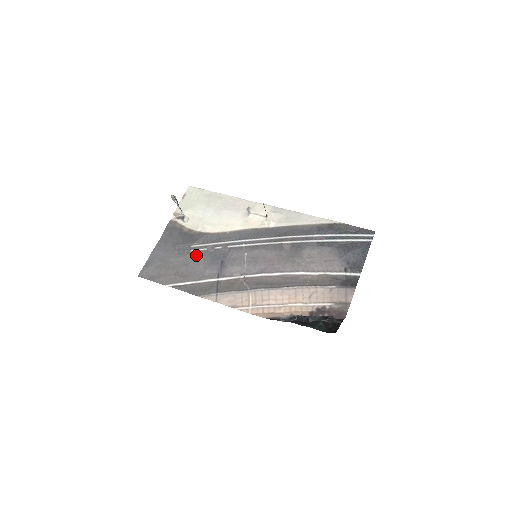
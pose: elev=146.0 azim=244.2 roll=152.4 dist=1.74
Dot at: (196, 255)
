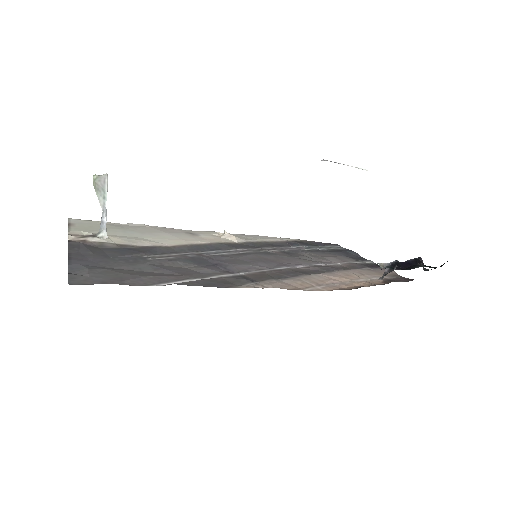
Dot at: (164, 261)
